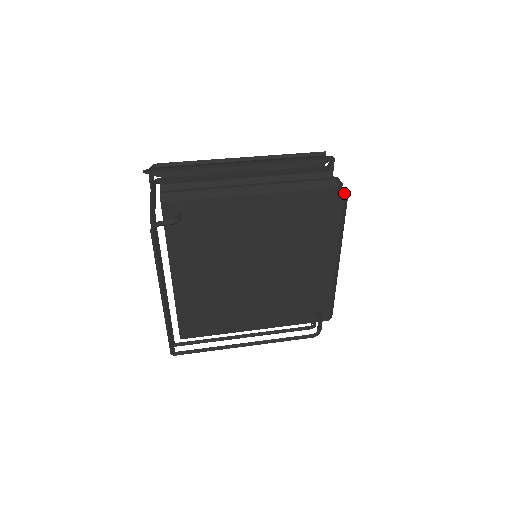
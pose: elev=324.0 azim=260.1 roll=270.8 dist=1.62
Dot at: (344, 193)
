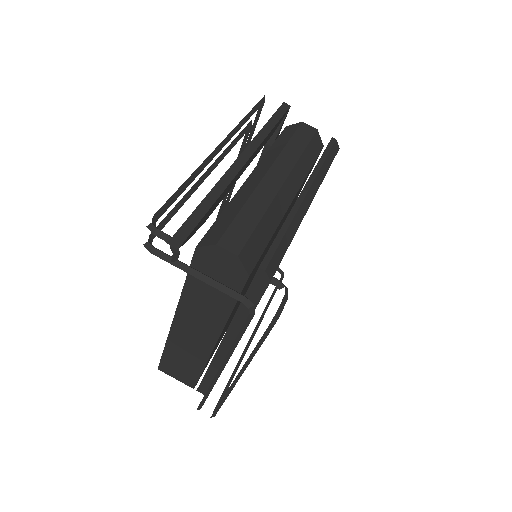
Dot at: occluded
